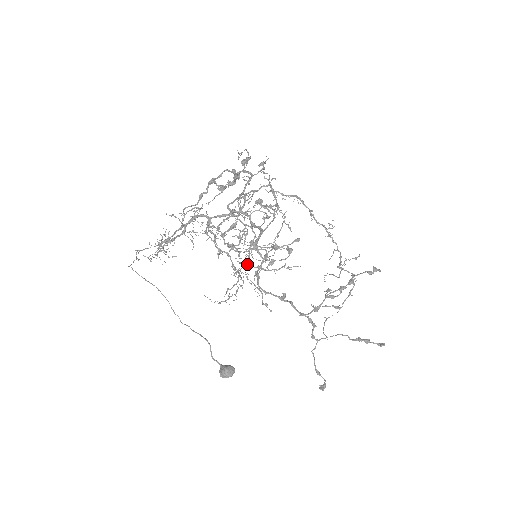
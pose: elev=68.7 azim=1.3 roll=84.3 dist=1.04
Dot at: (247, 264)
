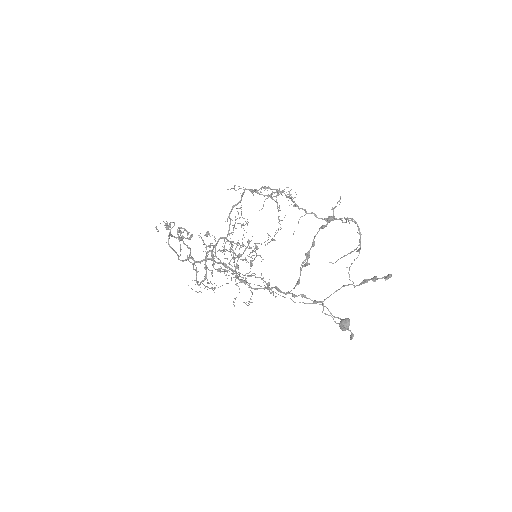
Dot at: (235, 276)
